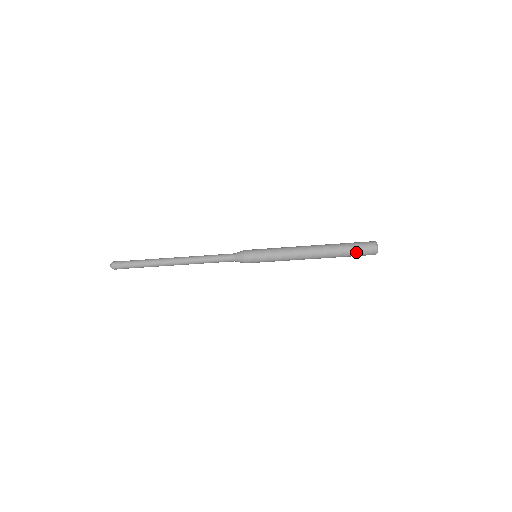
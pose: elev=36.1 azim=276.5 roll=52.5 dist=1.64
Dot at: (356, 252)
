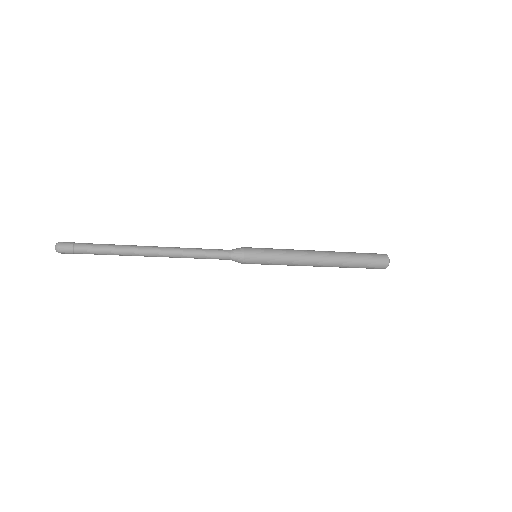
Dot at: (368, 260)
